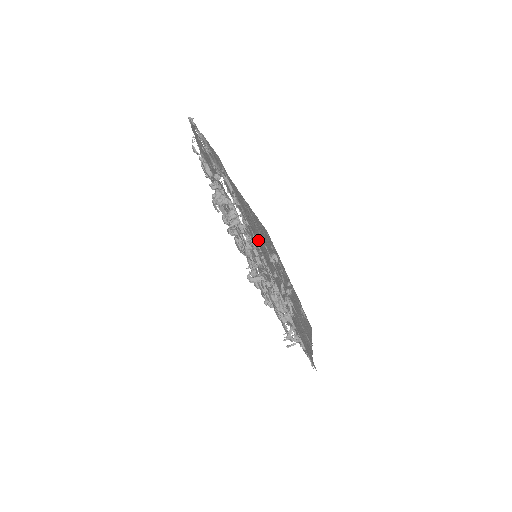
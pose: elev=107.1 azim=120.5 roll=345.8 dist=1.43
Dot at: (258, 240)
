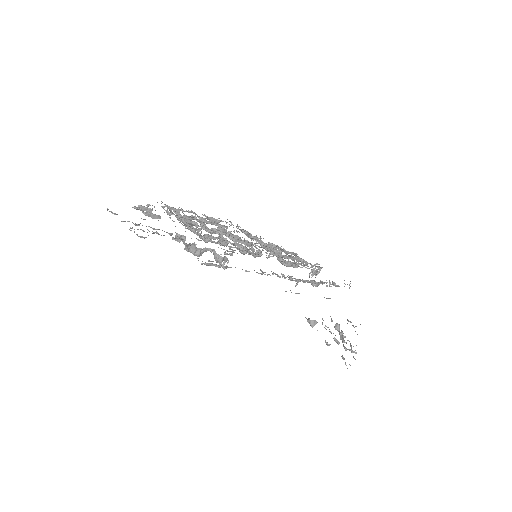
Dot at: occluded
